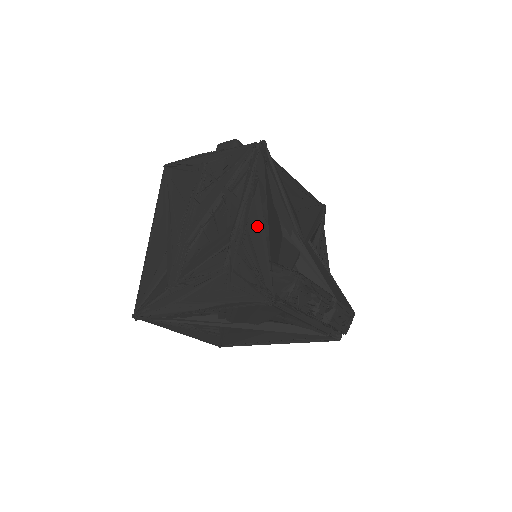
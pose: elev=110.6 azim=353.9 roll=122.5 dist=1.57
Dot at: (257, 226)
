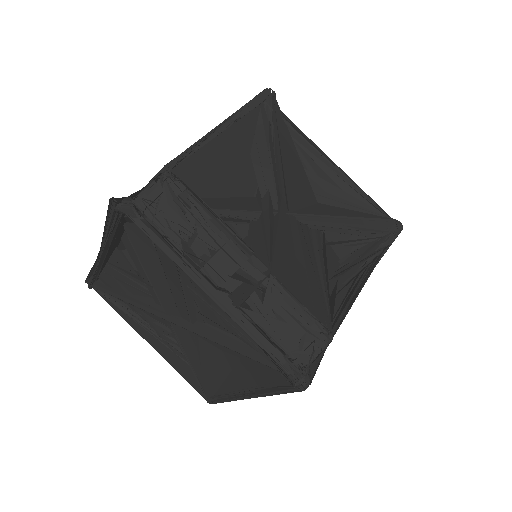
Dot at: occluded
